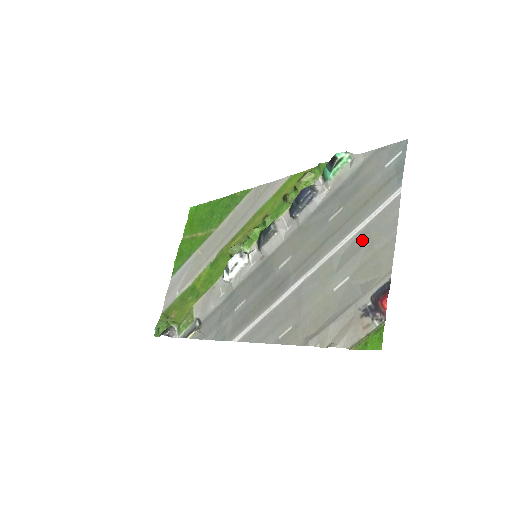
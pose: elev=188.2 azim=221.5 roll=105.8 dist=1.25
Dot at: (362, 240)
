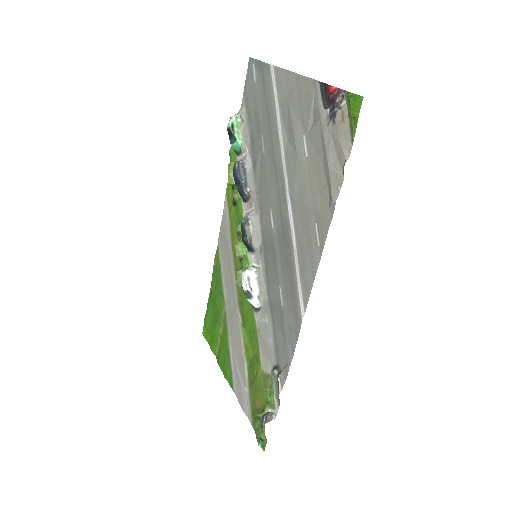
Dot at: (286, 114)
